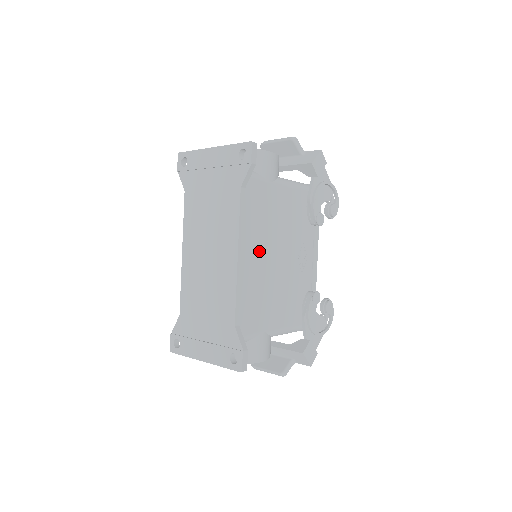
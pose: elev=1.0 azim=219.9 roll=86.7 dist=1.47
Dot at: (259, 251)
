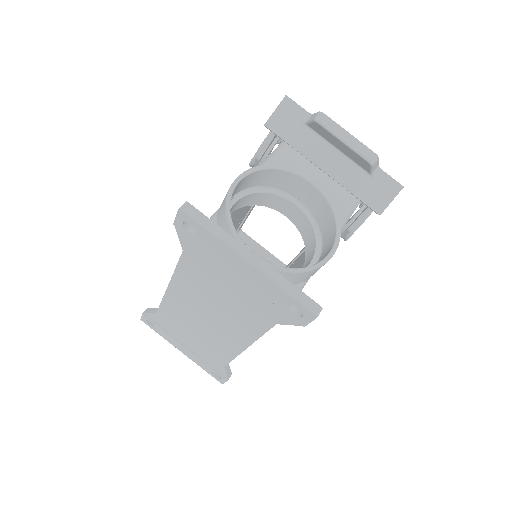
Dot at: occluded
